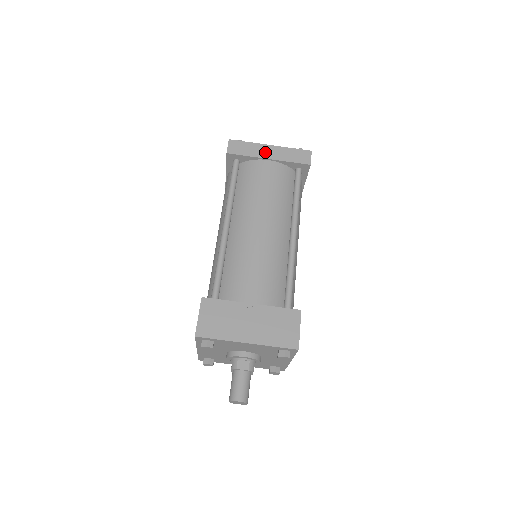
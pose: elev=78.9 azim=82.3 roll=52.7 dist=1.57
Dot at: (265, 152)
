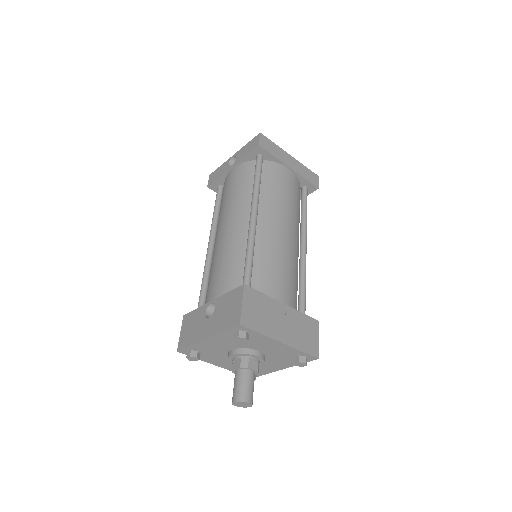
Dot at: (287, 160)
